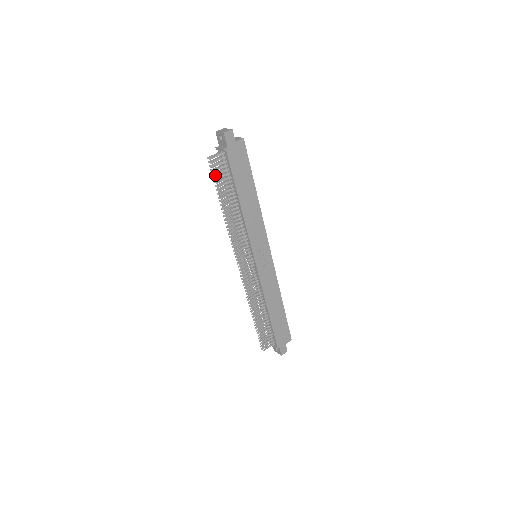
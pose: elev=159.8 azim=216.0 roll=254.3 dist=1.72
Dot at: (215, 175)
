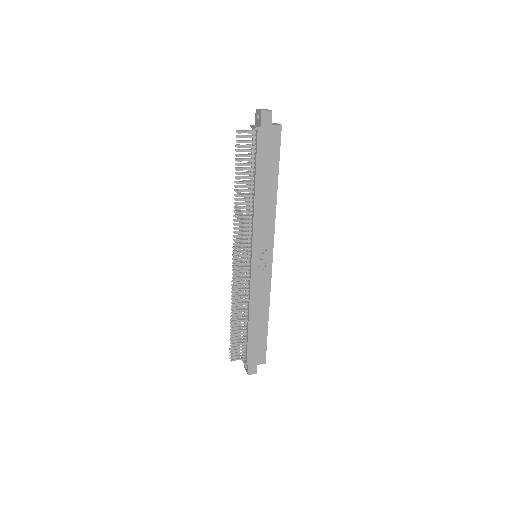
Dot at: (238, 151)
